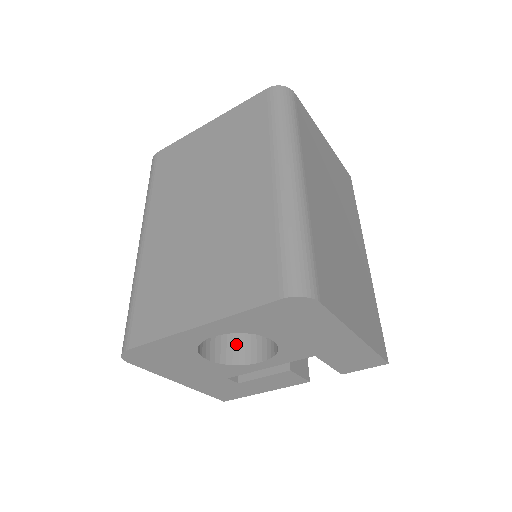
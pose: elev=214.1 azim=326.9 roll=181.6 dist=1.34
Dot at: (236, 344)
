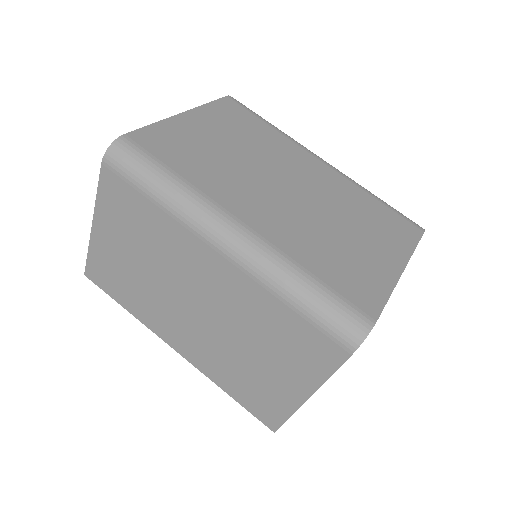
Dot at: occluded
